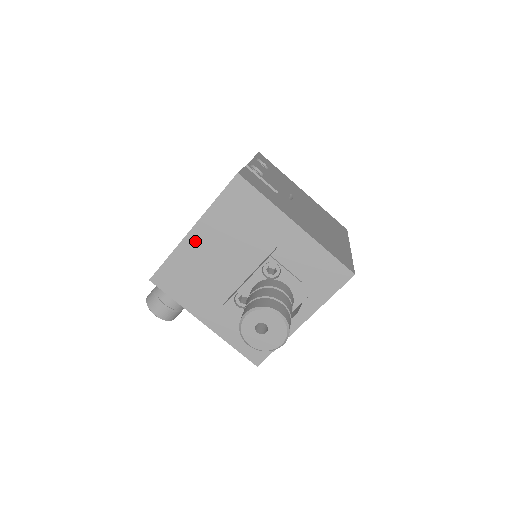
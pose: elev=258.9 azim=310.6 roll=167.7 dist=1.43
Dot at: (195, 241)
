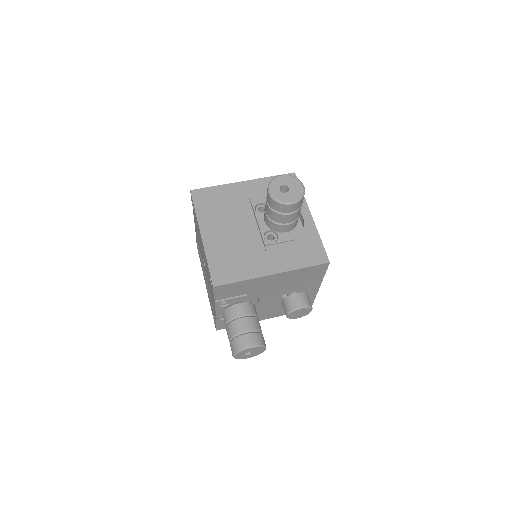
Dot at: (210, 238)
